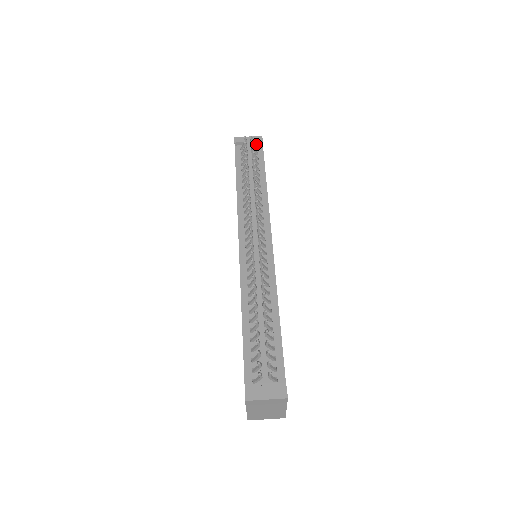
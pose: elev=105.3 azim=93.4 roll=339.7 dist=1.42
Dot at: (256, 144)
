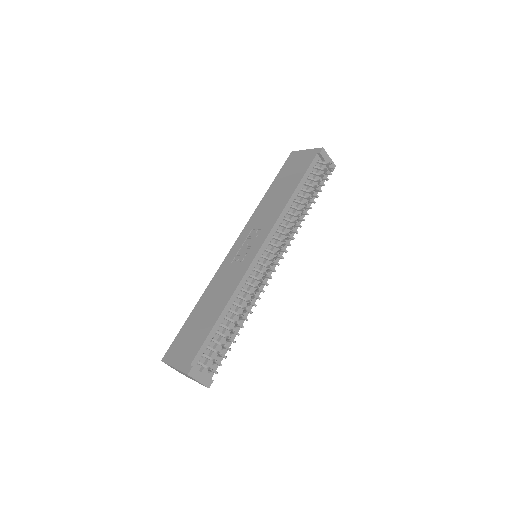
Dot at: (327, 167)
